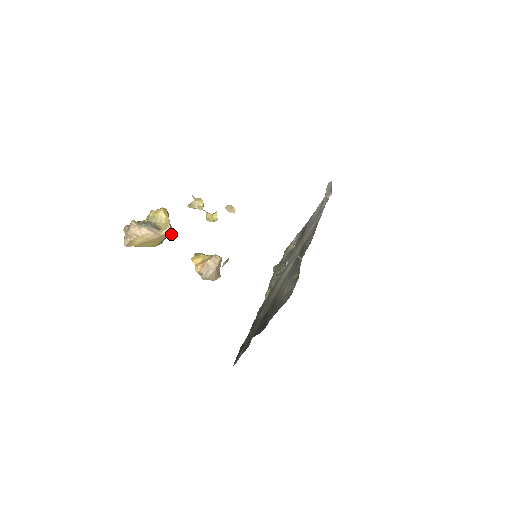
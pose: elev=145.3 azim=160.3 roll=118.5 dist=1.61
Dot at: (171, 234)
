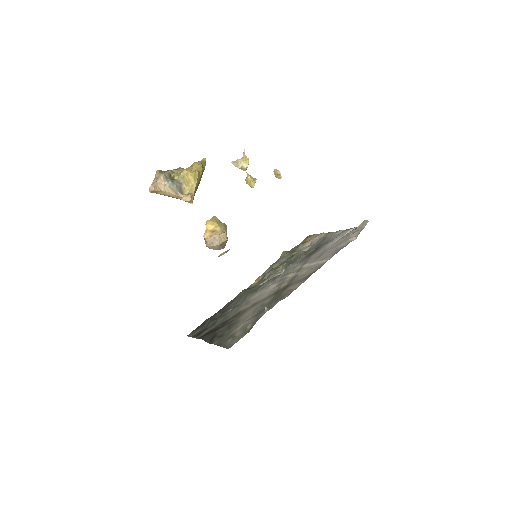
Dot at: (190, 202)
